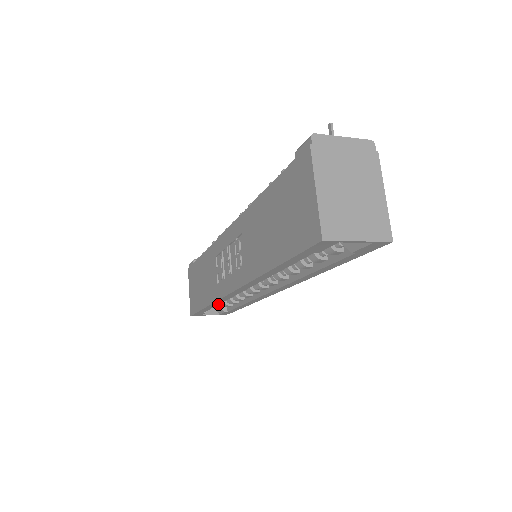
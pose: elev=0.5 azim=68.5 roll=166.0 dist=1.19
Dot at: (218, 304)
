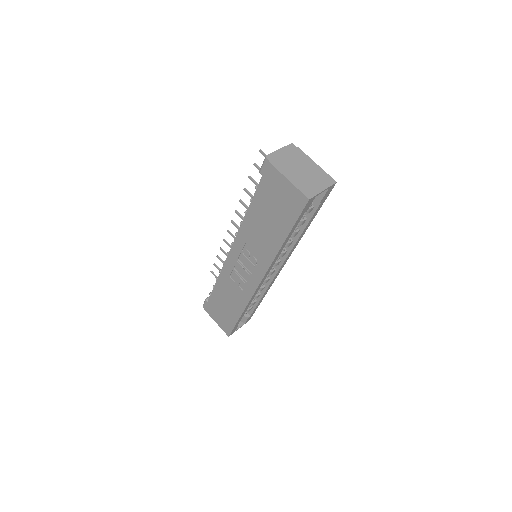
Dot at: (248, 306)
